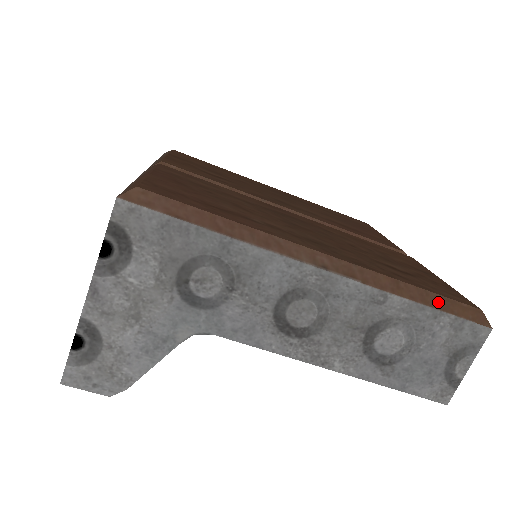
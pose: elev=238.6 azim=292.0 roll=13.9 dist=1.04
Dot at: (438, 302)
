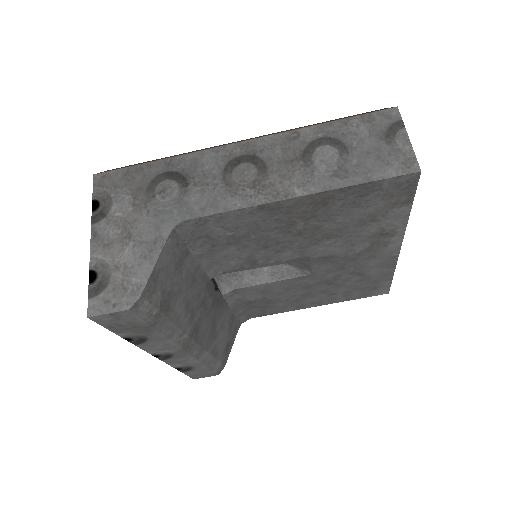
Dot at: (342, 118)
